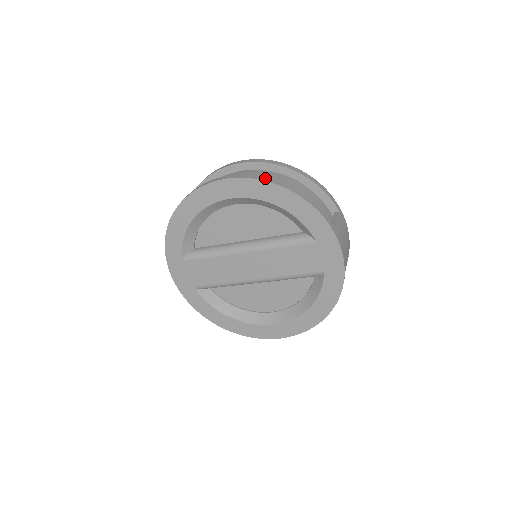
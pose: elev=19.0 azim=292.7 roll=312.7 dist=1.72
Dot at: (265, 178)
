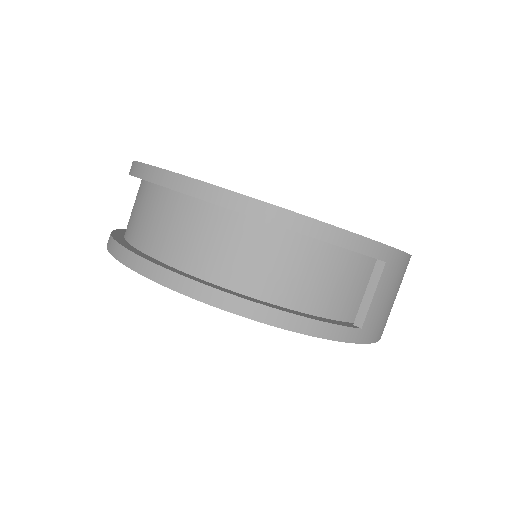
Dot at: (220, 297)
